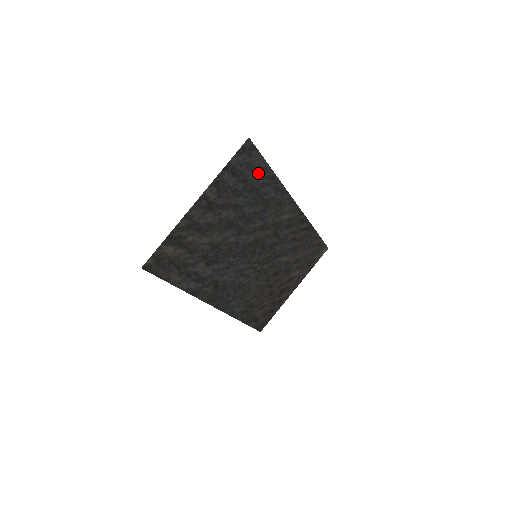
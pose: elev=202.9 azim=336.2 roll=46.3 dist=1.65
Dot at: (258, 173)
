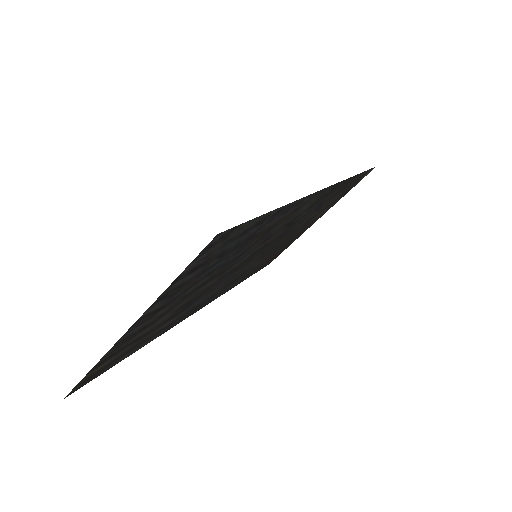
Dot at: (248, 230)
